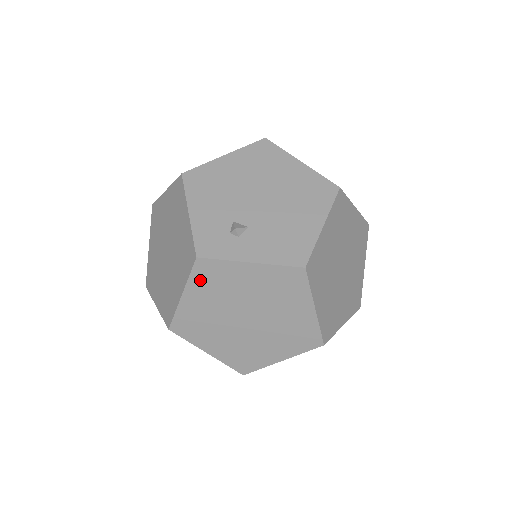
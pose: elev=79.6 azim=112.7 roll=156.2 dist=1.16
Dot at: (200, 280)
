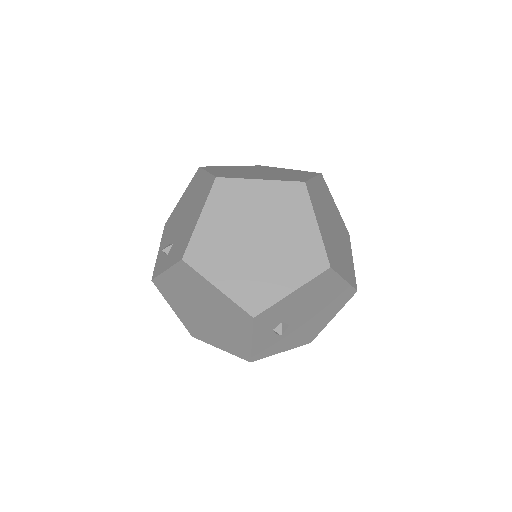
Dot at: (166, 295)
